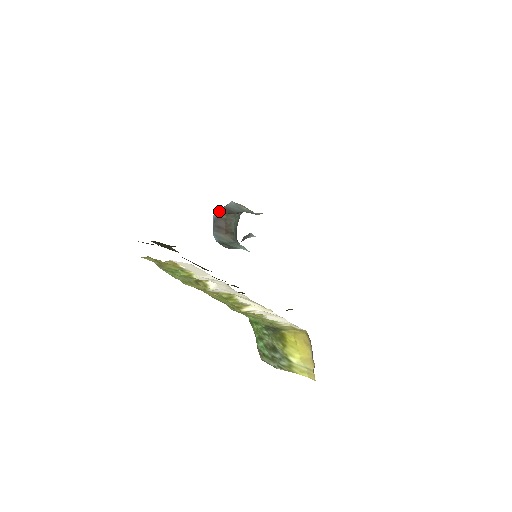
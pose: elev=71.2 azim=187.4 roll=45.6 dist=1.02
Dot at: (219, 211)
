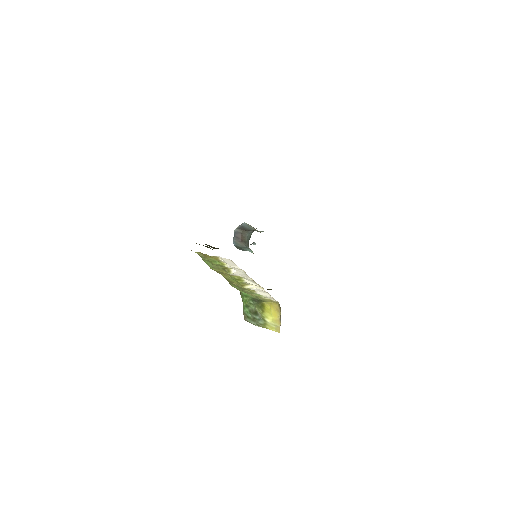
Dot at: (238, 228)
